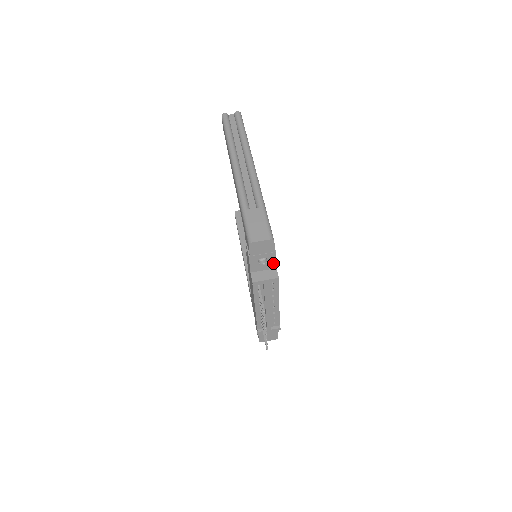
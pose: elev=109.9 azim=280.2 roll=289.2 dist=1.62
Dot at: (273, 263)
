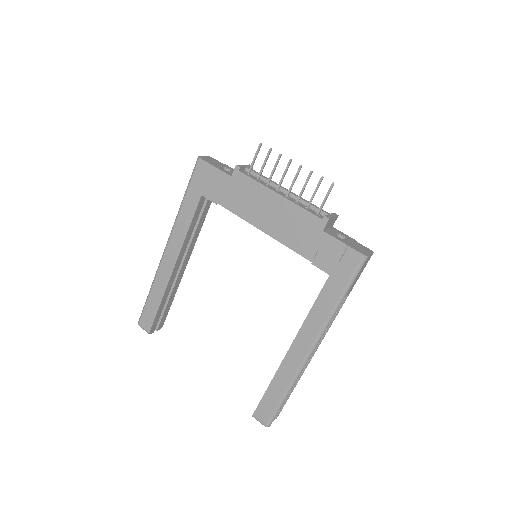
Dot at: occluded
